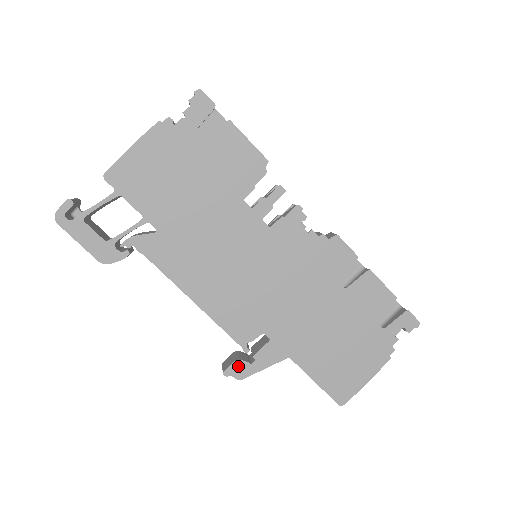
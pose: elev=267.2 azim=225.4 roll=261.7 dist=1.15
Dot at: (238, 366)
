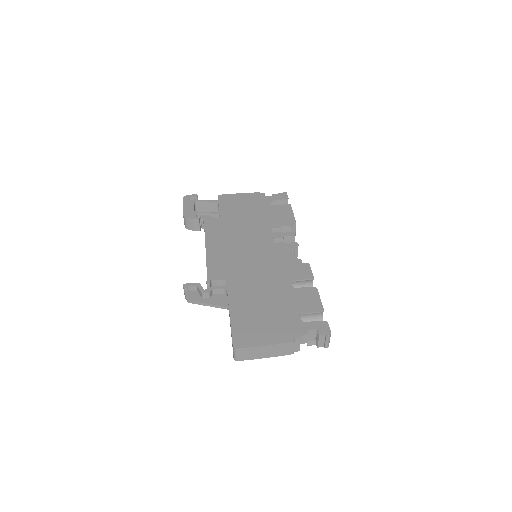
Dot at: (194, 293)
